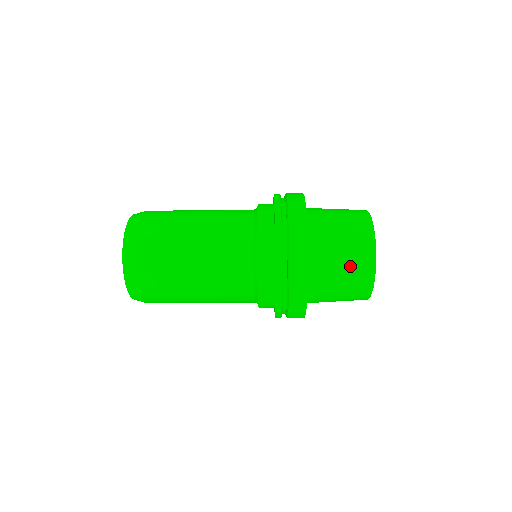
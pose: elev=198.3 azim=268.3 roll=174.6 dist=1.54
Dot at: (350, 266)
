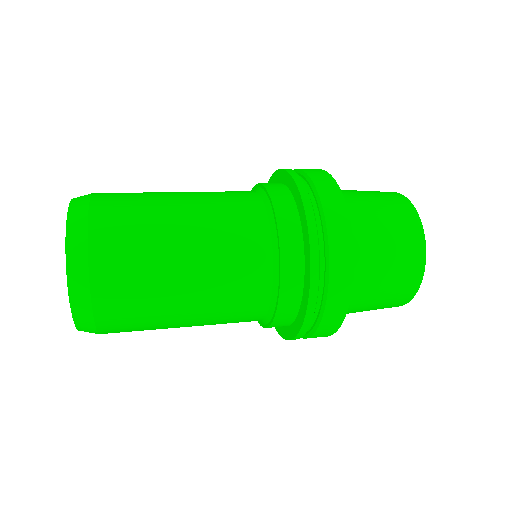
Dot at: (395, 236)
